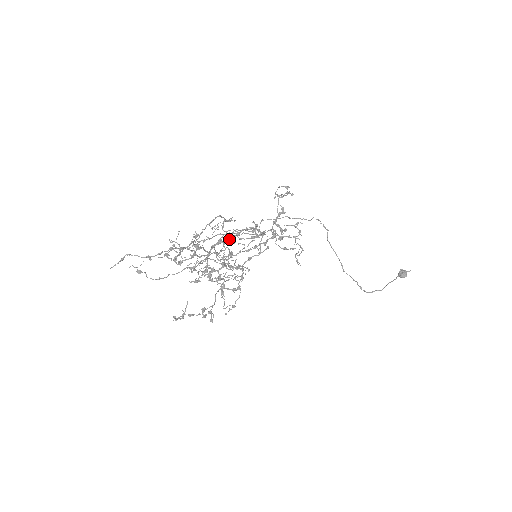
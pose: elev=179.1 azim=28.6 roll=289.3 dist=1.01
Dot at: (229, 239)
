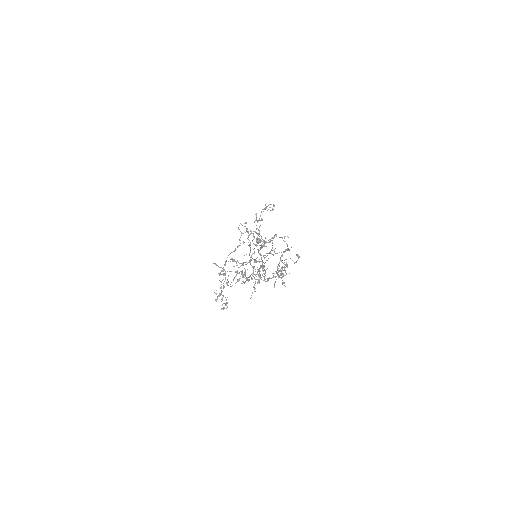
Dot at: (249, 246)
